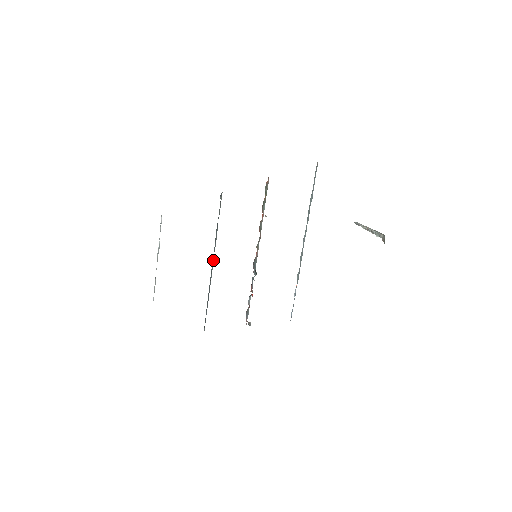
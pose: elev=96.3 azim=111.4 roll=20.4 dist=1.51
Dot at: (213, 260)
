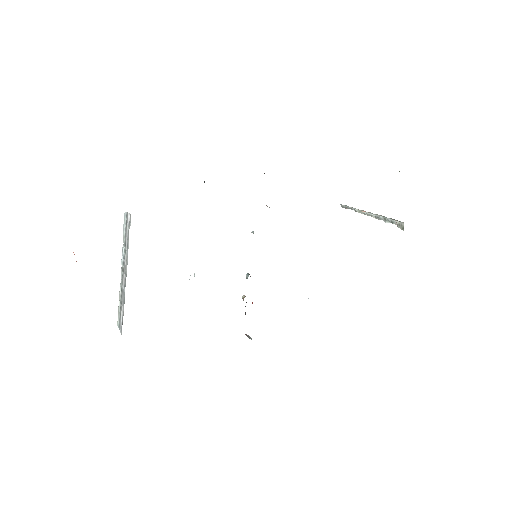
Dot at: occluded
